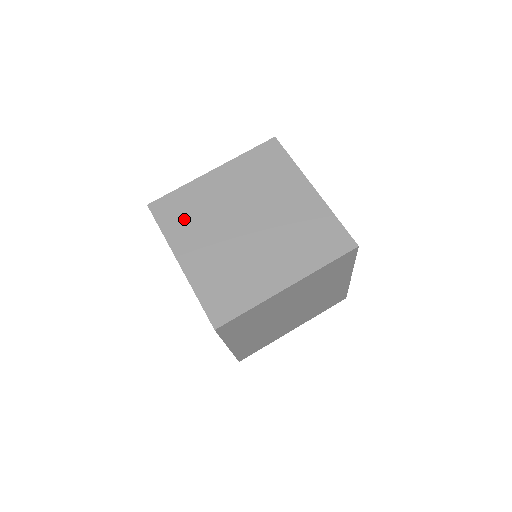
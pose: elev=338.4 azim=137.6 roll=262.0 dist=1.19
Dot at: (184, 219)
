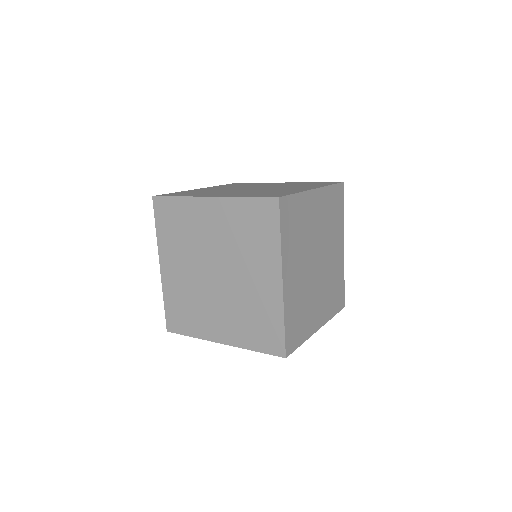
Dot at: (235, 185)
